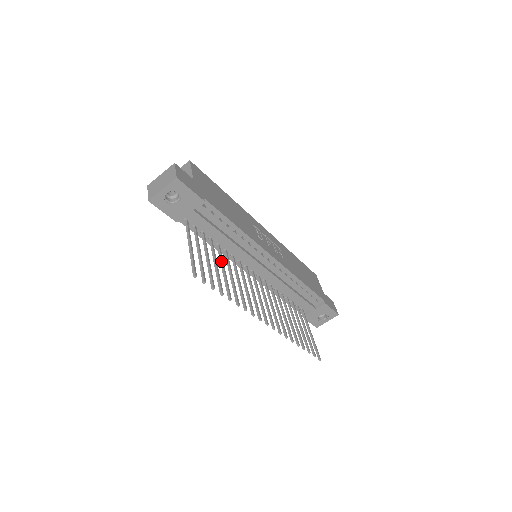
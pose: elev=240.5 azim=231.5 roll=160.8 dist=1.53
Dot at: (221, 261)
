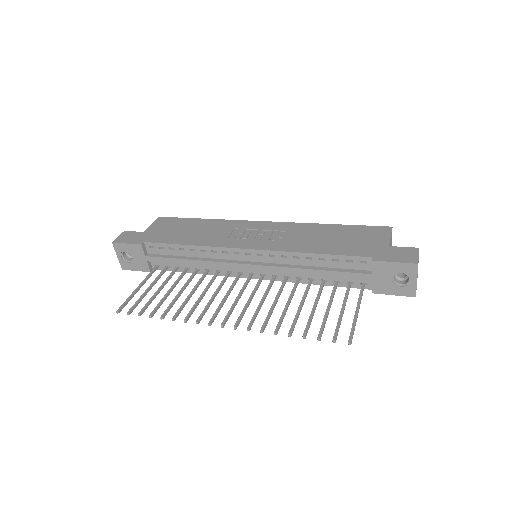
Dot at: (185, 284)
